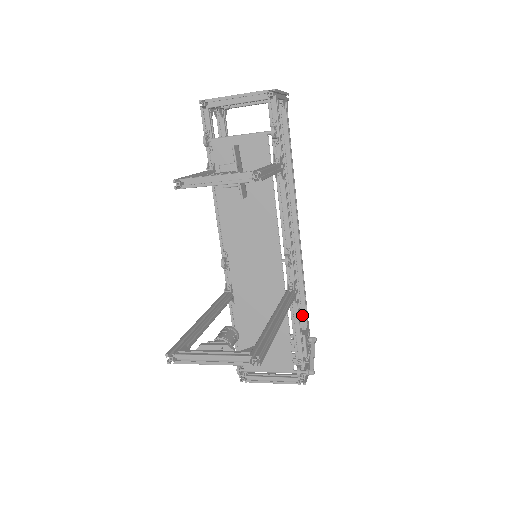
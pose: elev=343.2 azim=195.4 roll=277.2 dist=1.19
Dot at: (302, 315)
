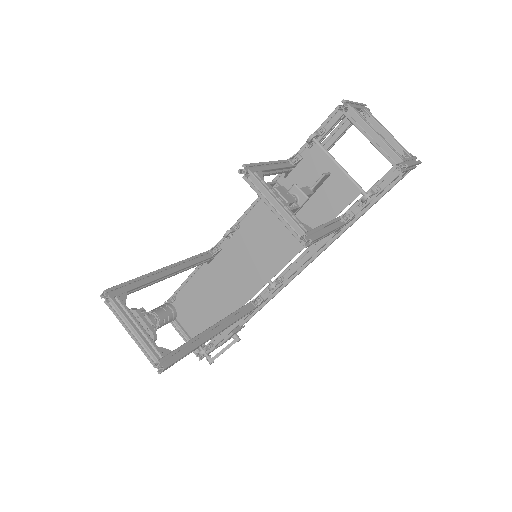
Dot at: occluded
